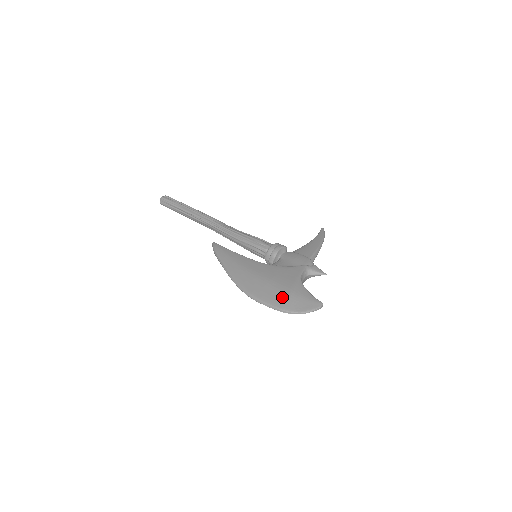
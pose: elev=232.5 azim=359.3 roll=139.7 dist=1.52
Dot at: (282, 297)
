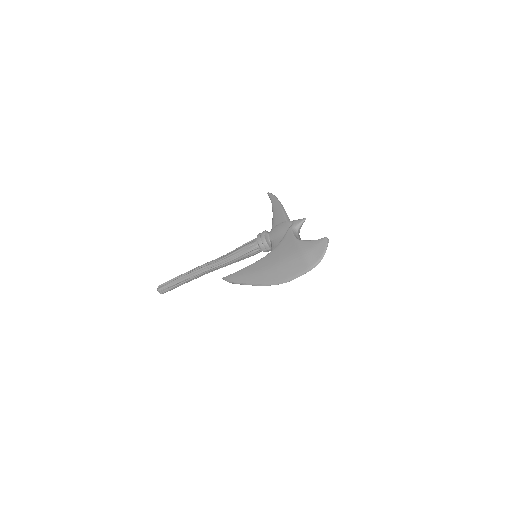
Dot at: (302, 261)
